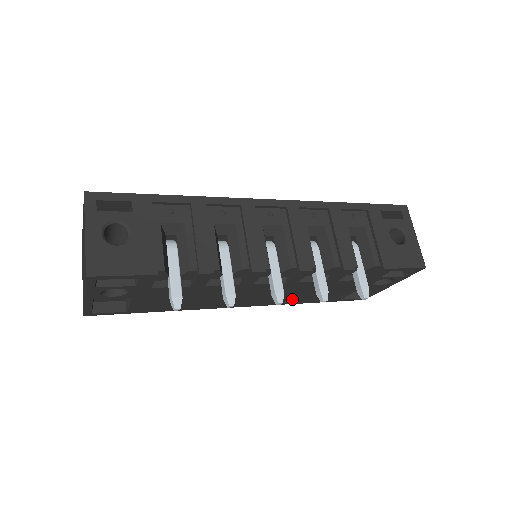
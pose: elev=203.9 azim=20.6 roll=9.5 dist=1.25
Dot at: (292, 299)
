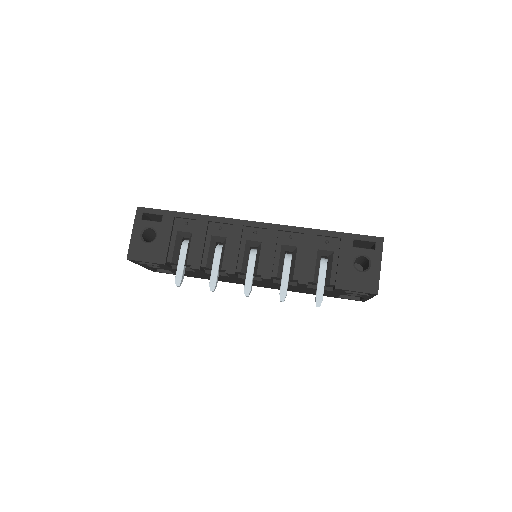
Dot at: (290, 289)
